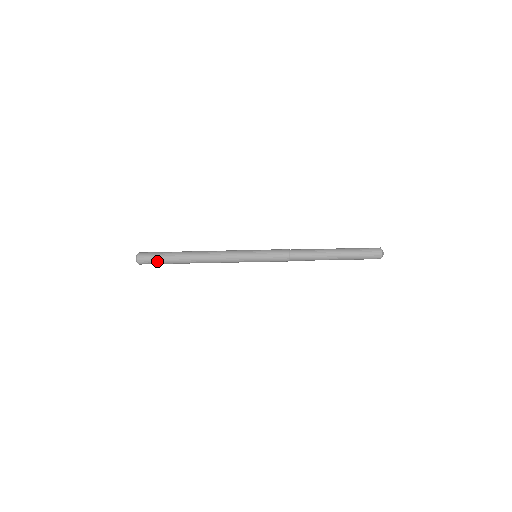
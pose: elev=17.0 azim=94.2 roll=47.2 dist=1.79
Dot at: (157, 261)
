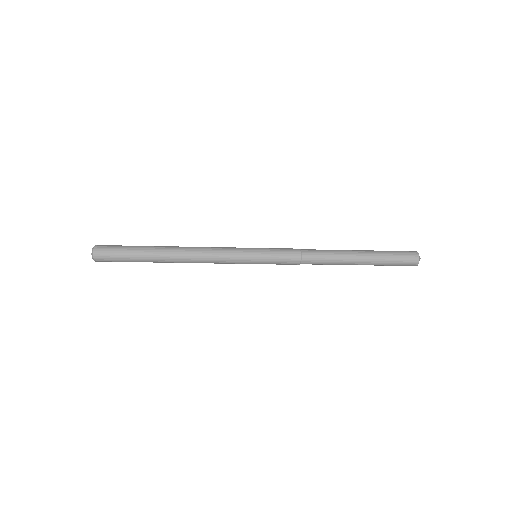
Dot at: (121, 258)
